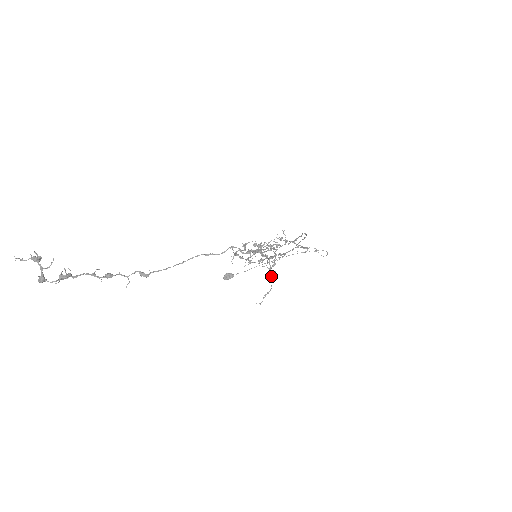
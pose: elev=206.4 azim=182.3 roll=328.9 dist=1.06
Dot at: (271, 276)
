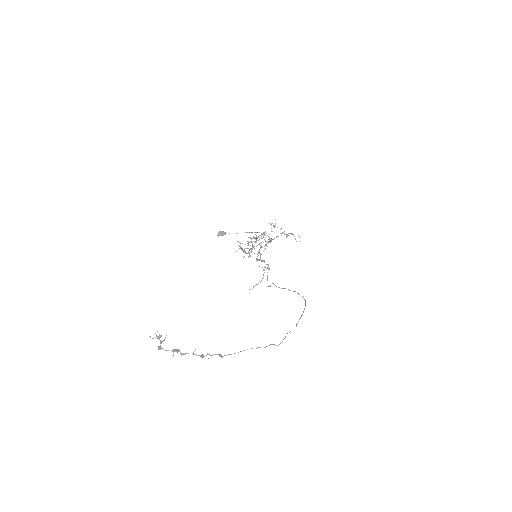
Dot at: (263, 275)
